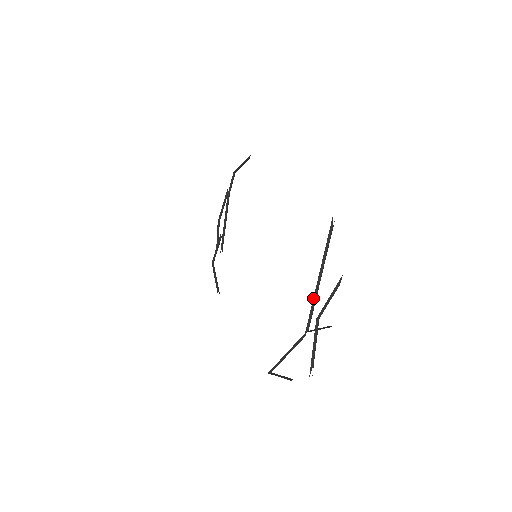
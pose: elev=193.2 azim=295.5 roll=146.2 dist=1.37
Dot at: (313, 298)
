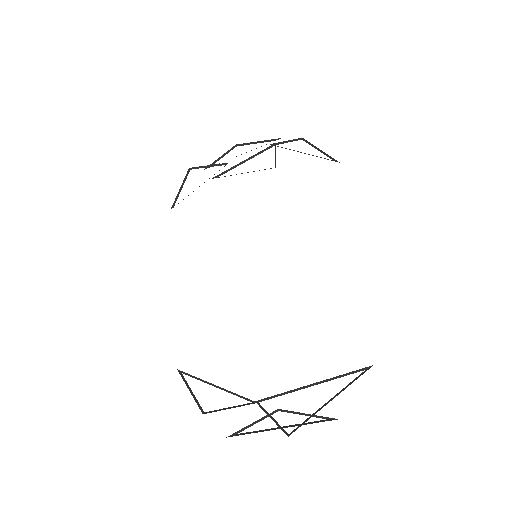
Dot at: (290, 390)
